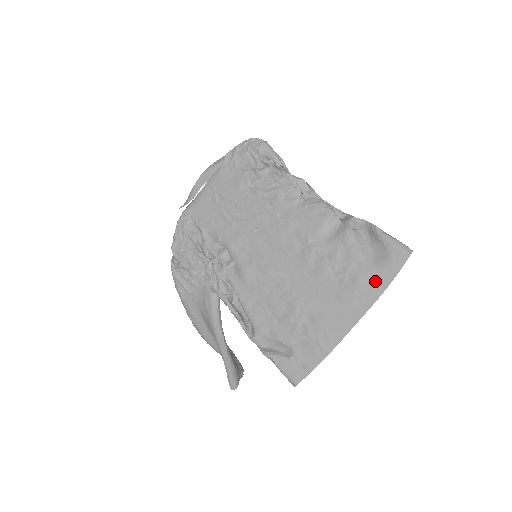
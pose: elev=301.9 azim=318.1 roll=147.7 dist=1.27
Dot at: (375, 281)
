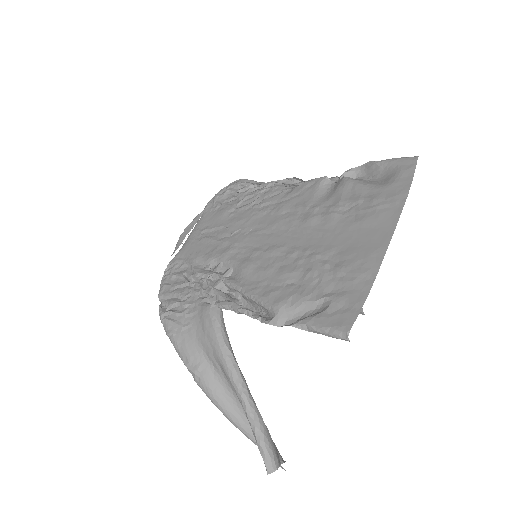
Dot at: (394, 191)
